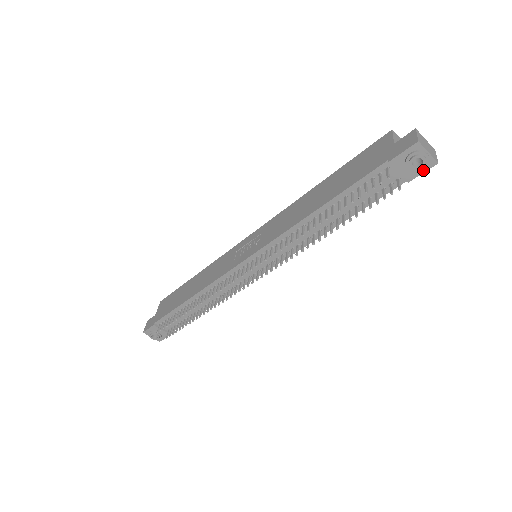
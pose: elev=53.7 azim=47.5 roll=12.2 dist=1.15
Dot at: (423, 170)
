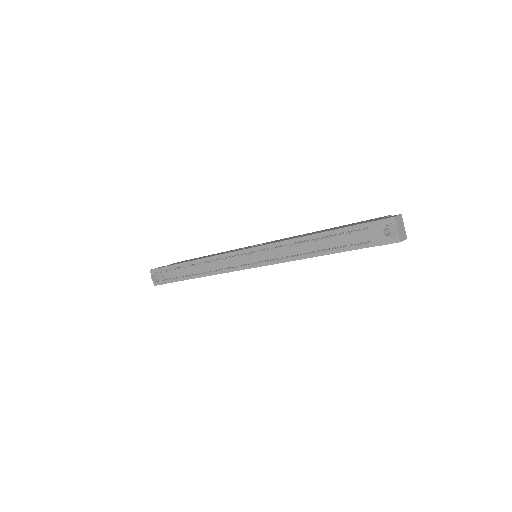
Dot at: (389, 242)
